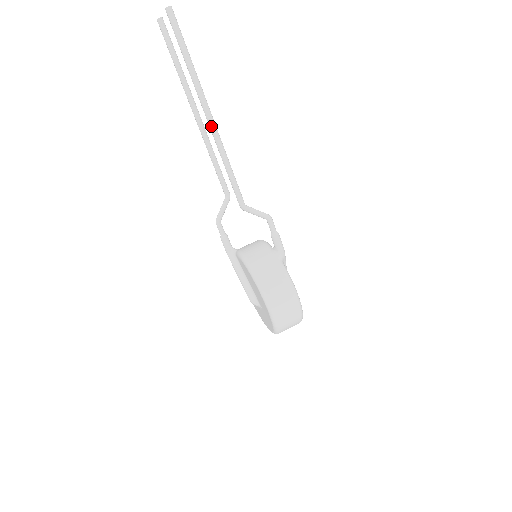
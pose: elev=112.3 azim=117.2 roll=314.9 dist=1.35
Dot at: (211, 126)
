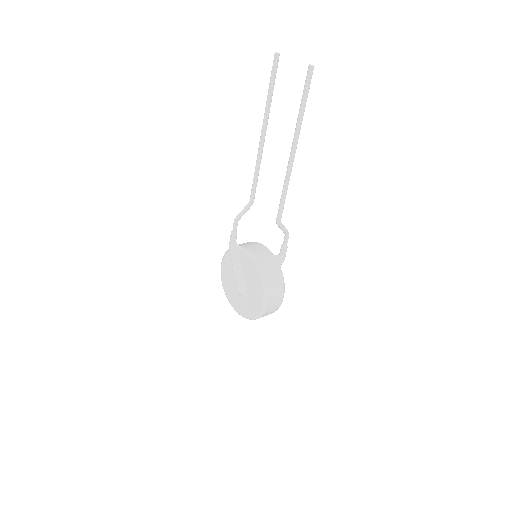
Dot at: (292, 159)
